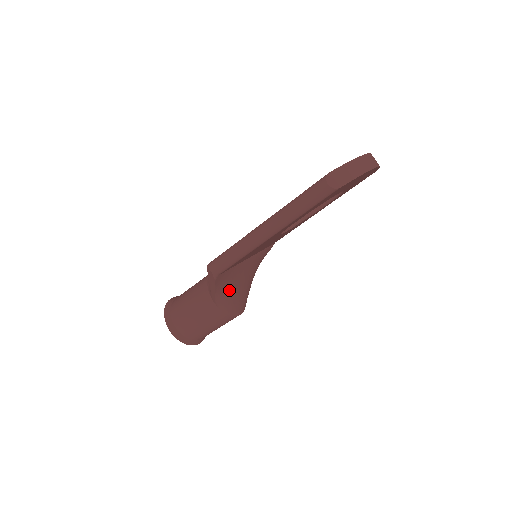
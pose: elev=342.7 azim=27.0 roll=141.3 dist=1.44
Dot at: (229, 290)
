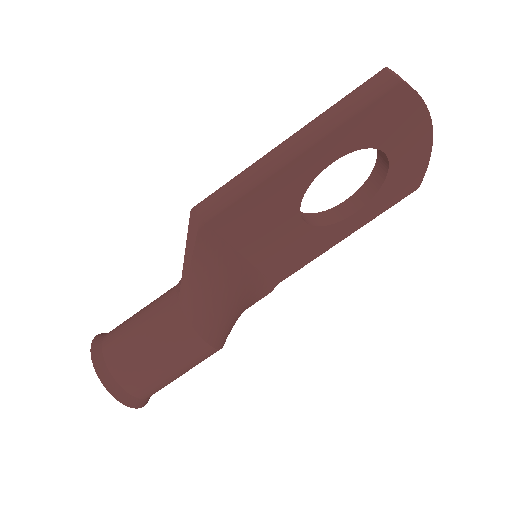
Dot at: (209, 282)
